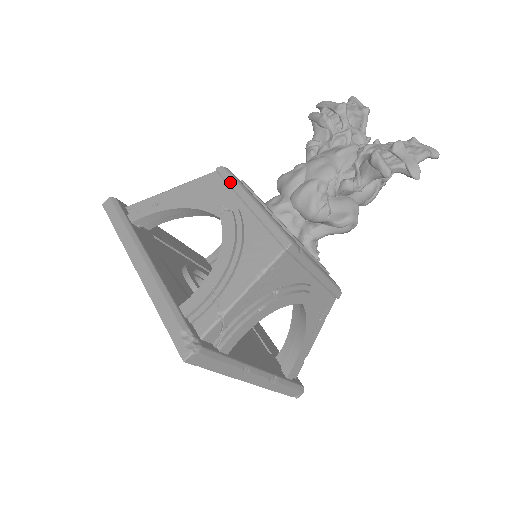
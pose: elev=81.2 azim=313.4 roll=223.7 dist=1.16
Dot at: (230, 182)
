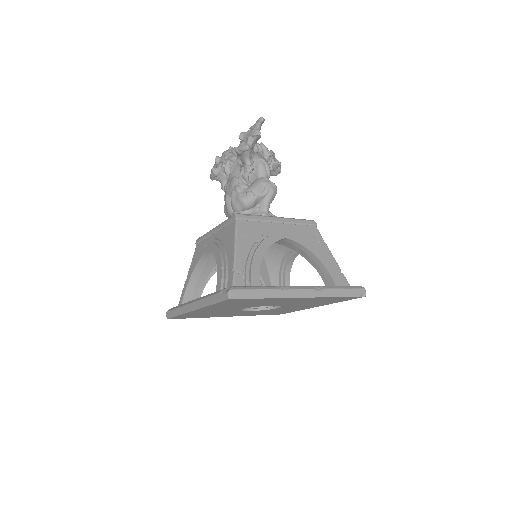
Dot at: (203, 238)
